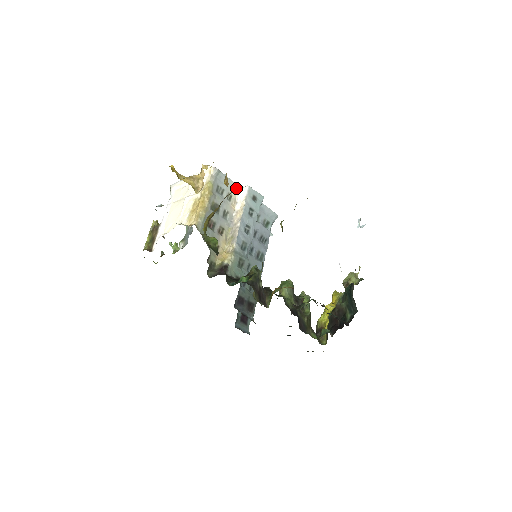
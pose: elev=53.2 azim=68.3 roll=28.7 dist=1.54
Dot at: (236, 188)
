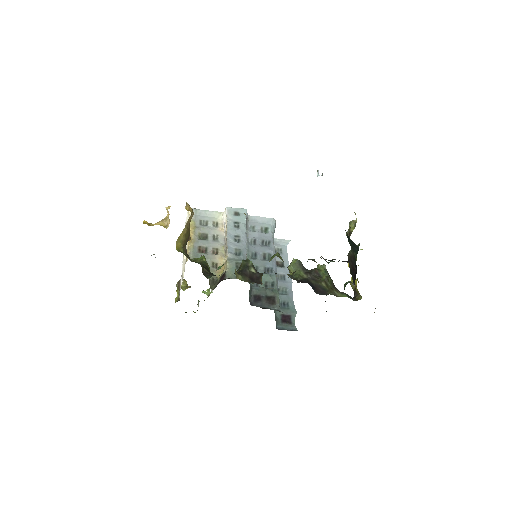
Dot at: (219, 215)
